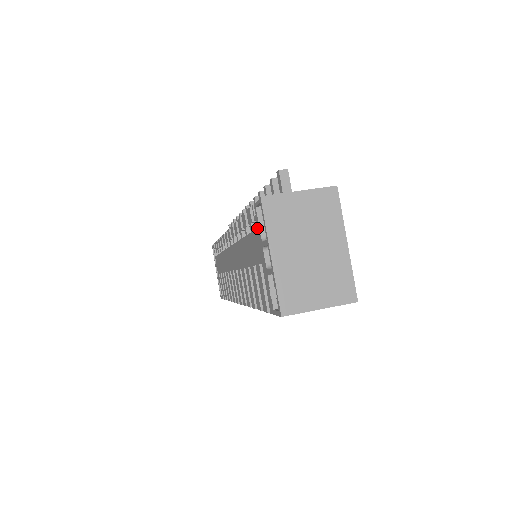
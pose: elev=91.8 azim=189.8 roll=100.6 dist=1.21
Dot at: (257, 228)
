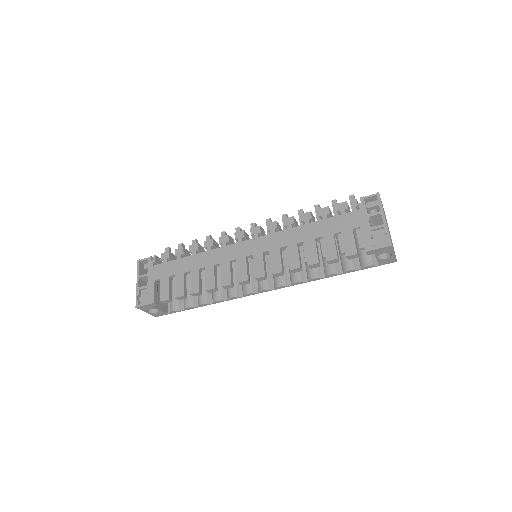
Dot at: (361, 209)
